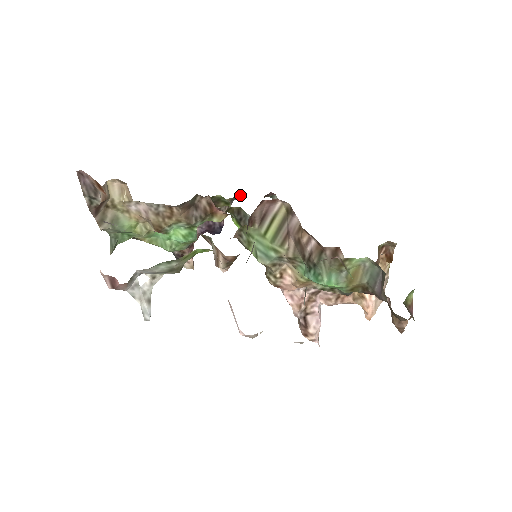
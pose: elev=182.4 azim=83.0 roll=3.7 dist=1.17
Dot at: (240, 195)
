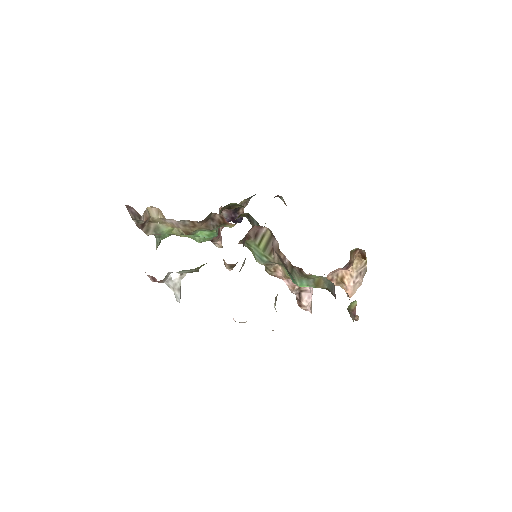
Dot at: (255, 194)
